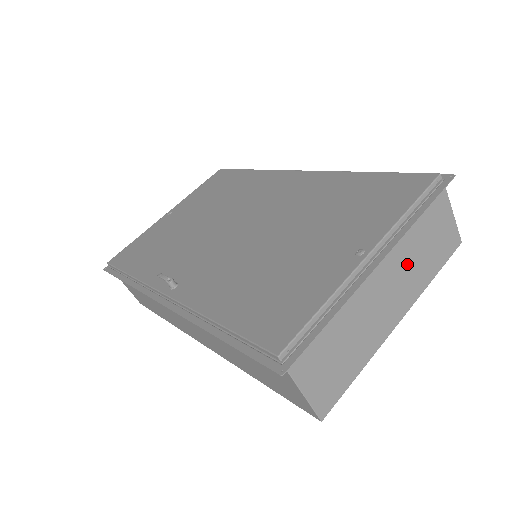
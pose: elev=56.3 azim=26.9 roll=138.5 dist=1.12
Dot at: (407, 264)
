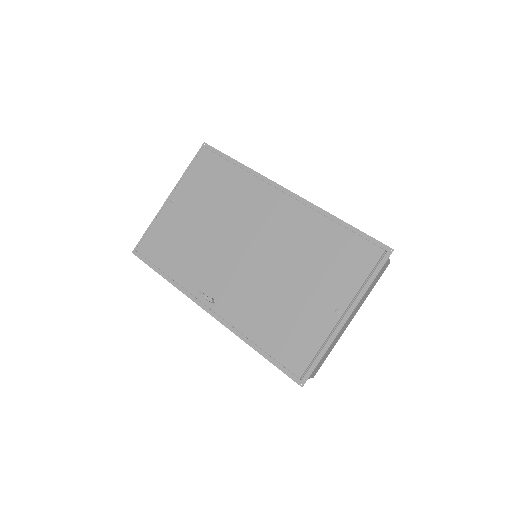
Dot at: occluded
